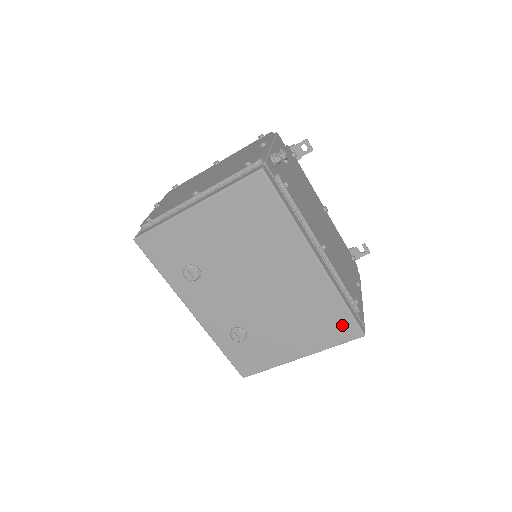
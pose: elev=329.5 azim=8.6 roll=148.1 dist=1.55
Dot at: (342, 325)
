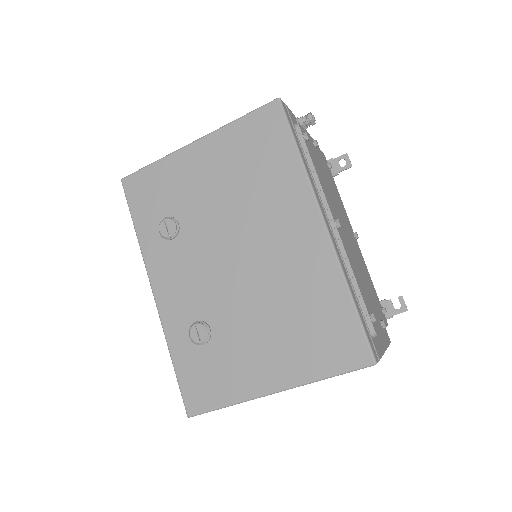
Dot at: (344, 337)
